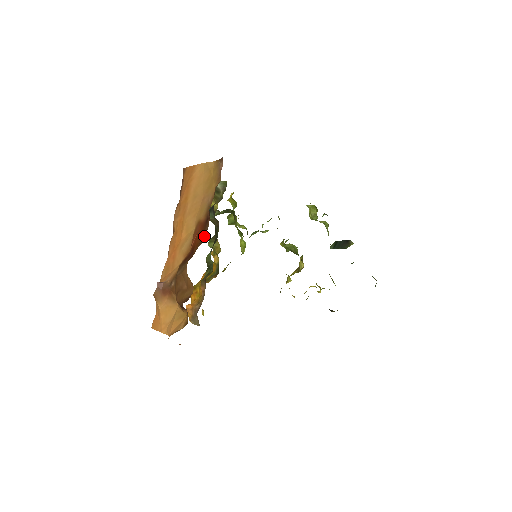
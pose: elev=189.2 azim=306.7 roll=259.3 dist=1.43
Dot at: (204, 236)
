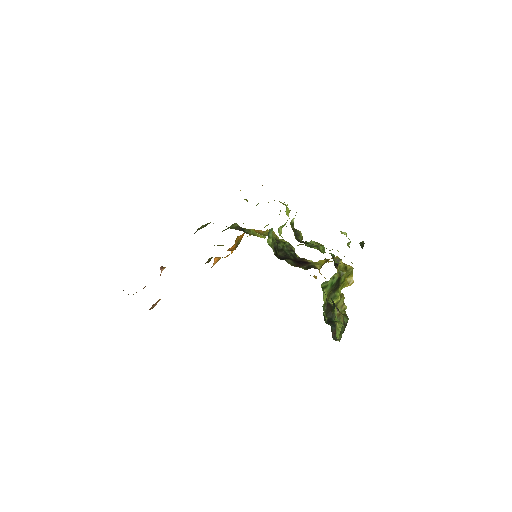
Dot at: occluded
